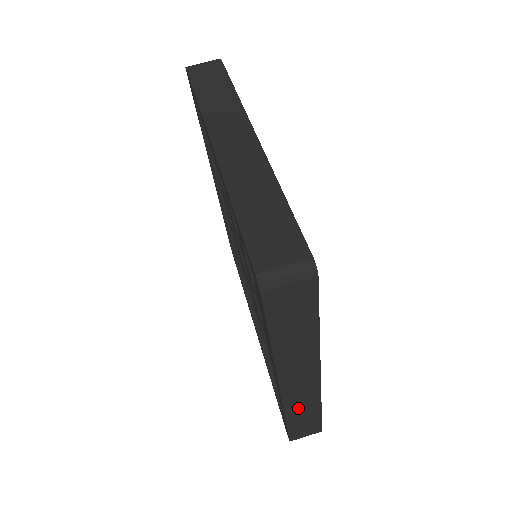
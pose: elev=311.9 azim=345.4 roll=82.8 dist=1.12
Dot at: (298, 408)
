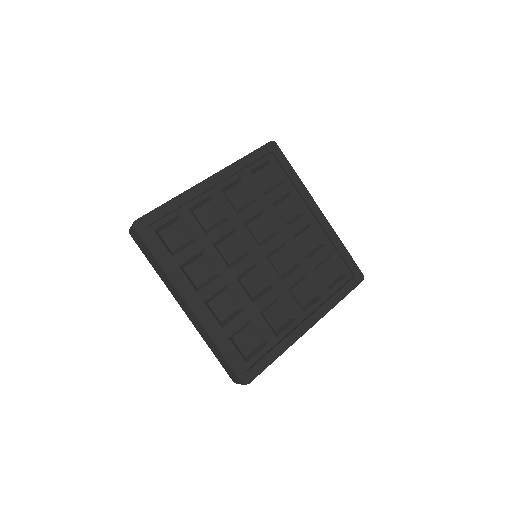
Dot at: occluded
